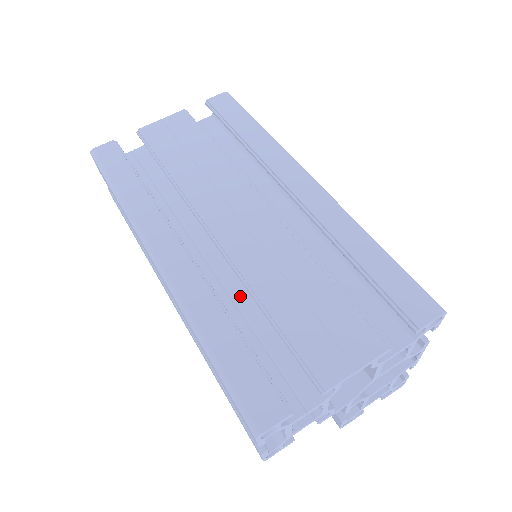
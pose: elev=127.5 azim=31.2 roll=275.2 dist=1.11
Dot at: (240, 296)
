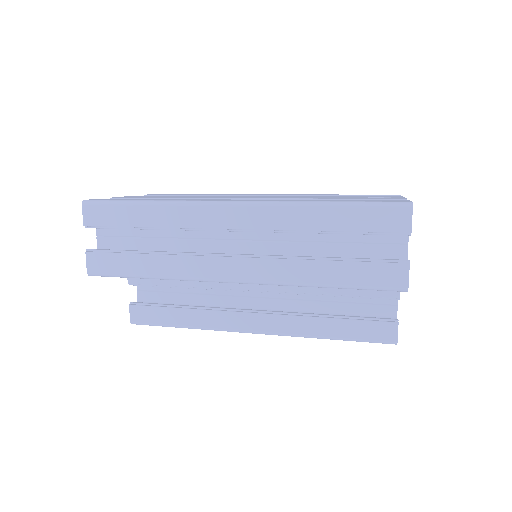
Dot at: occluded
